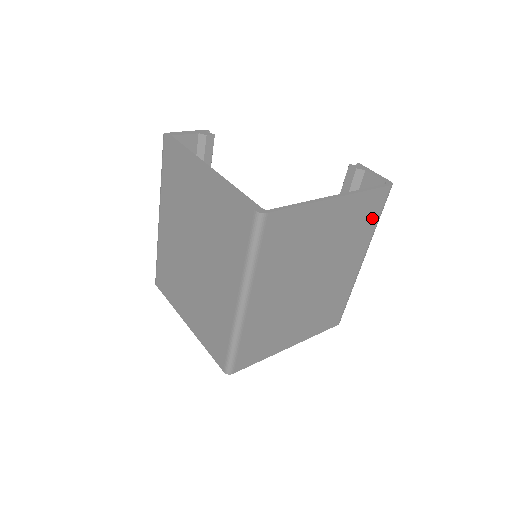
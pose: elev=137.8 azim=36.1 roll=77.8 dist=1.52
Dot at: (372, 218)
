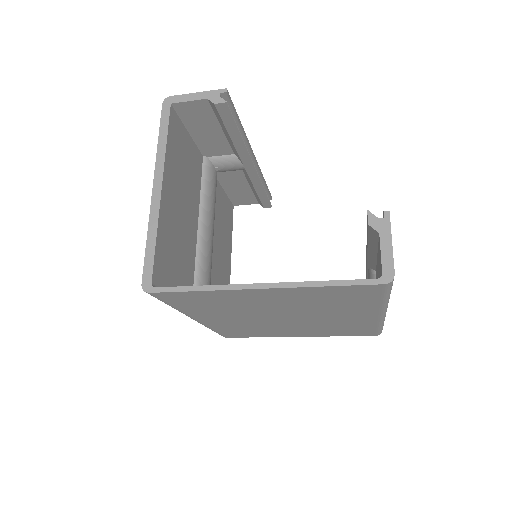
Dot at: (365, 298)
